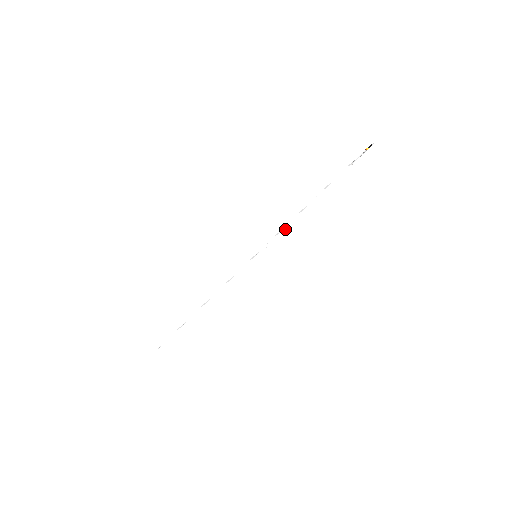
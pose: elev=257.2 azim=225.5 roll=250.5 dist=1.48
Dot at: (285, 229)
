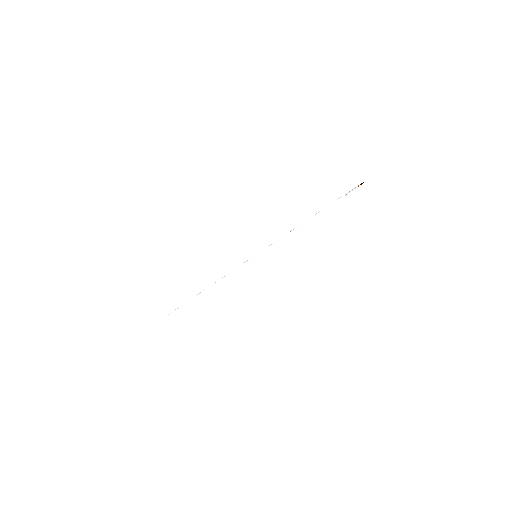
Dot at: (284, 238)
